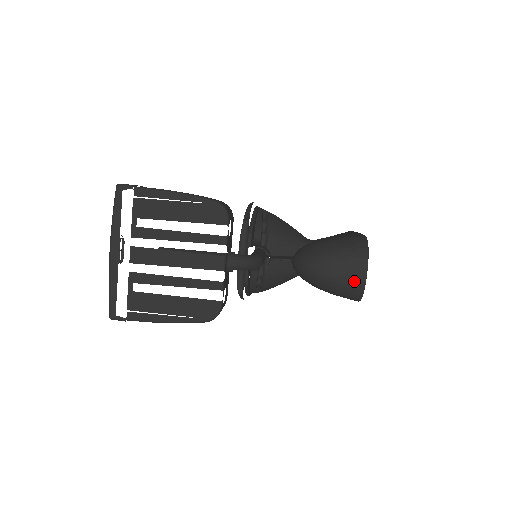
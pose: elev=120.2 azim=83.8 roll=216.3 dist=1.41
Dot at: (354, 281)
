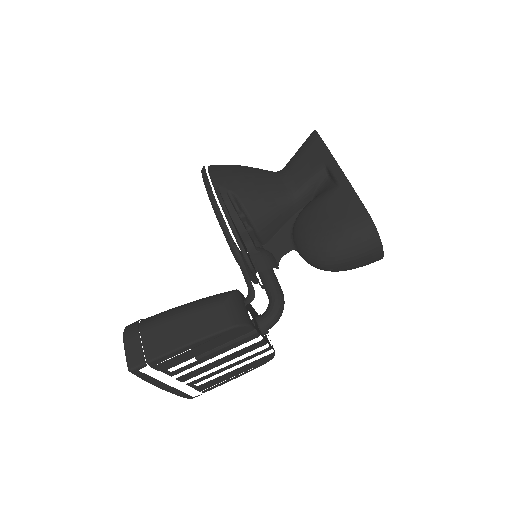
Dot at: (372, 262)
